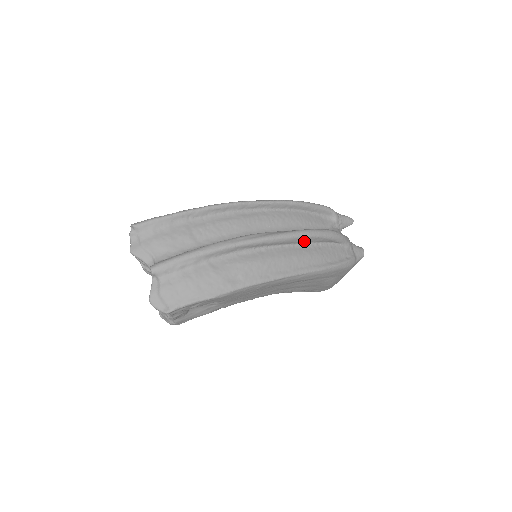
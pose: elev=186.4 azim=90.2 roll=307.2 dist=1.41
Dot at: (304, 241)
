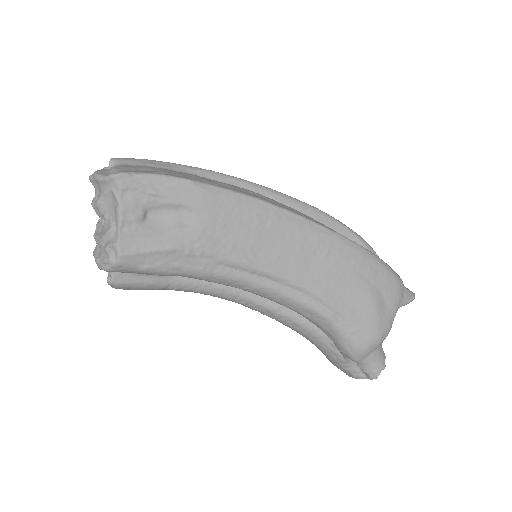
Dot at: (320, 219)
